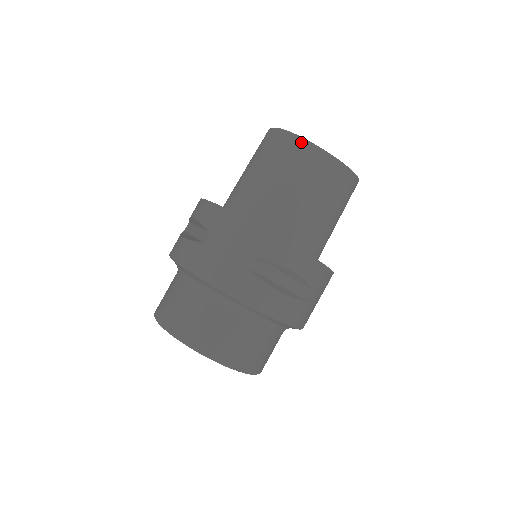
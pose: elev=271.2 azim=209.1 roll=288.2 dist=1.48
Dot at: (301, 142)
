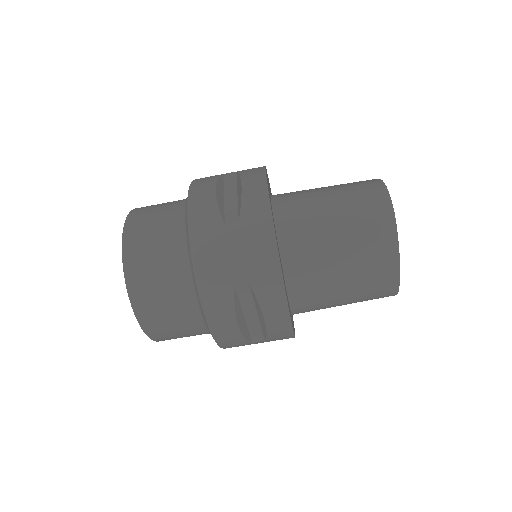
Dot at: (391, 230)
